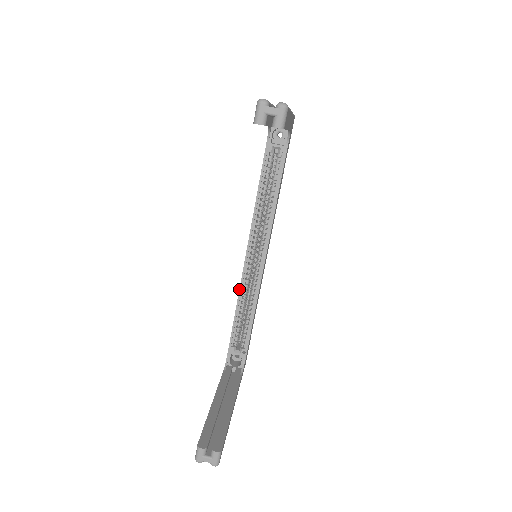
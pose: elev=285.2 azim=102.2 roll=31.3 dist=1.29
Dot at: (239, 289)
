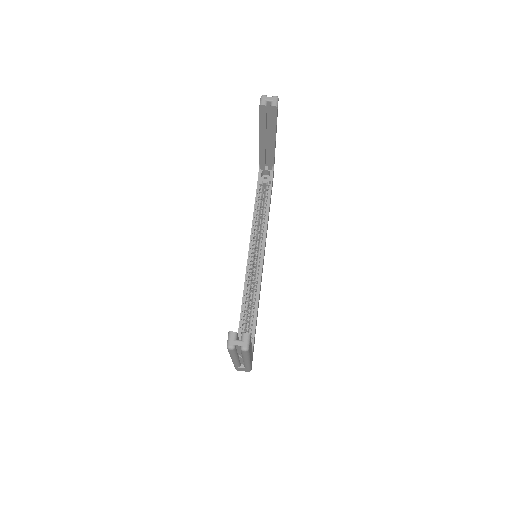
Dot at: (244, 282)
